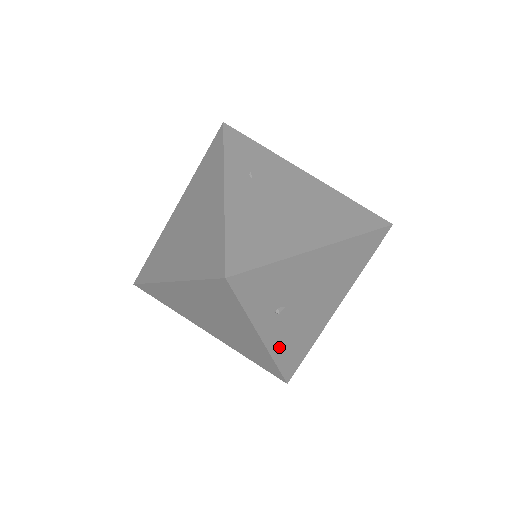
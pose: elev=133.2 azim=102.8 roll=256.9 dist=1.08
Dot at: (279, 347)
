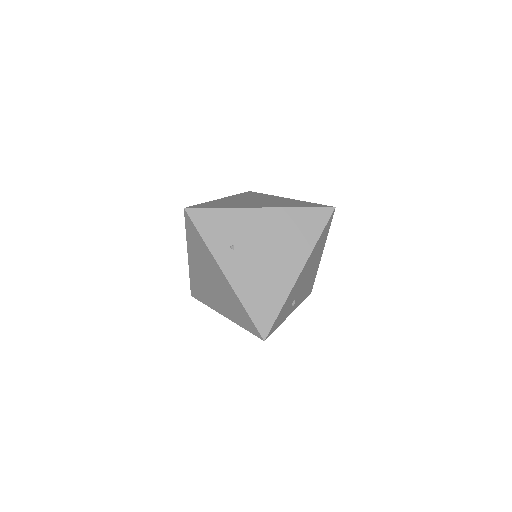
Dot at: (300, 301)
